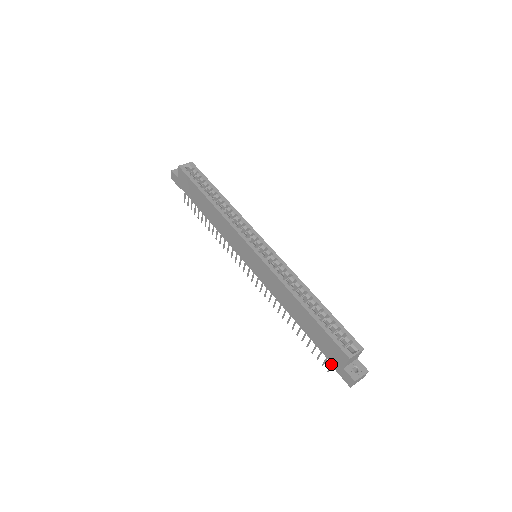
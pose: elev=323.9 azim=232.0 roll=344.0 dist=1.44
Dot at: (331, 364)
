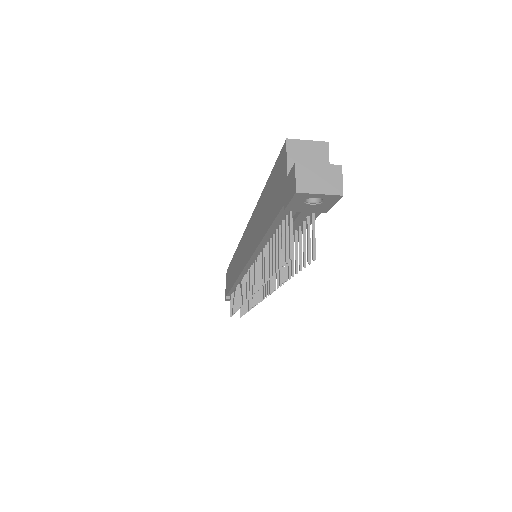
Dot at: (288, 226)
